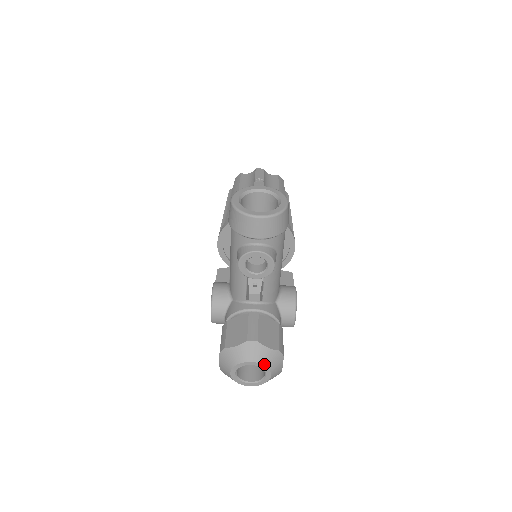
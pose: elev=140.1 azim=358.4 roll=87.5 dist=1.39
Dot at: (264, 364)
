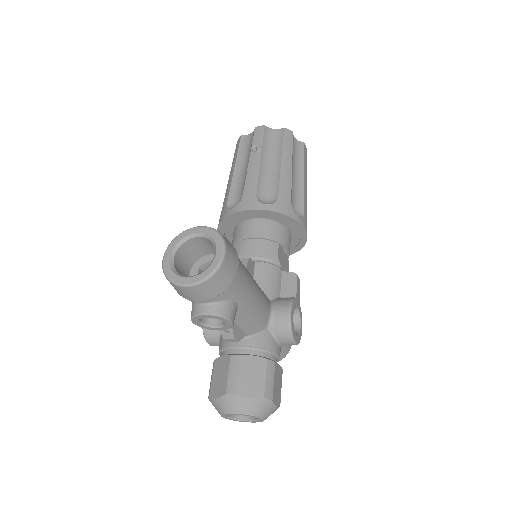
Dot at: (249, 414)
